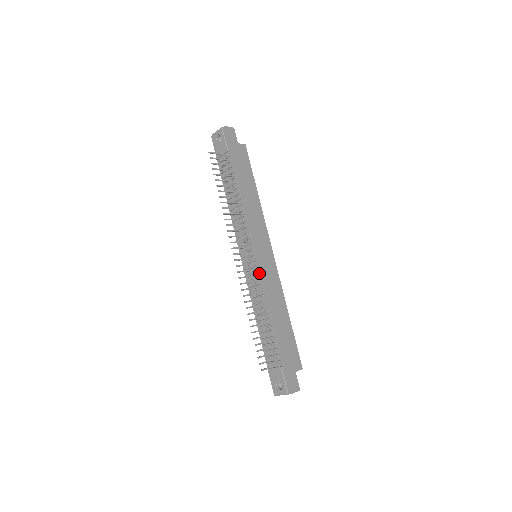
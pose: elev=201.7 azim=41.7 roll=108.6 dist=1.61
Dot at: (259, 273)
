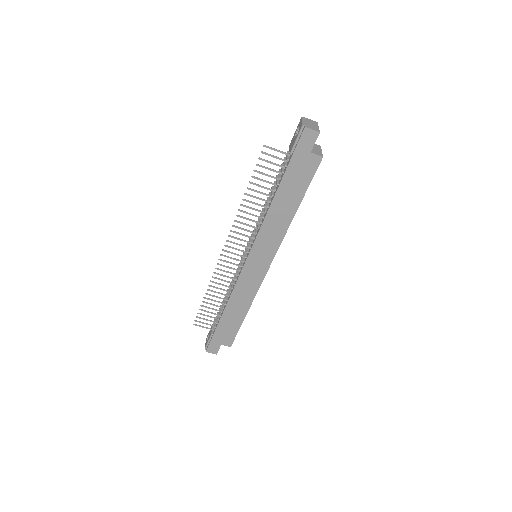
Dot at: (240, 273)
